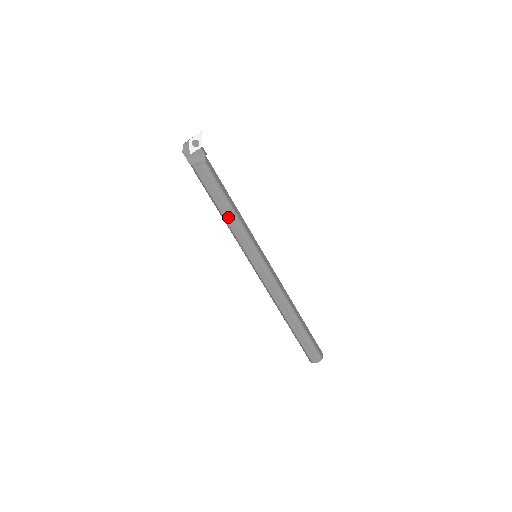
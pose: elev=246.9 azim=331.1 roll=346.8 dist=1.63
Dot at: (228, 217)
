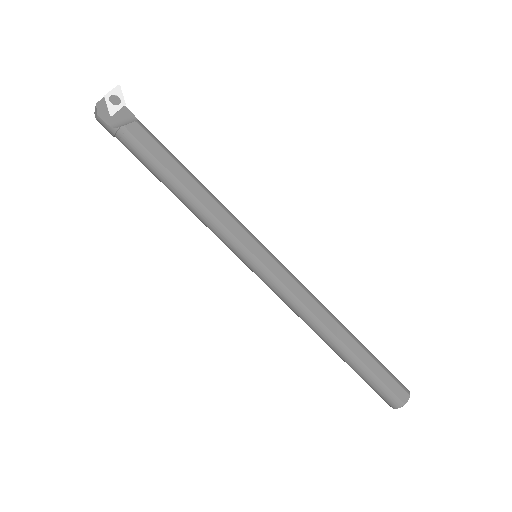
Dot at: (201, 195)
